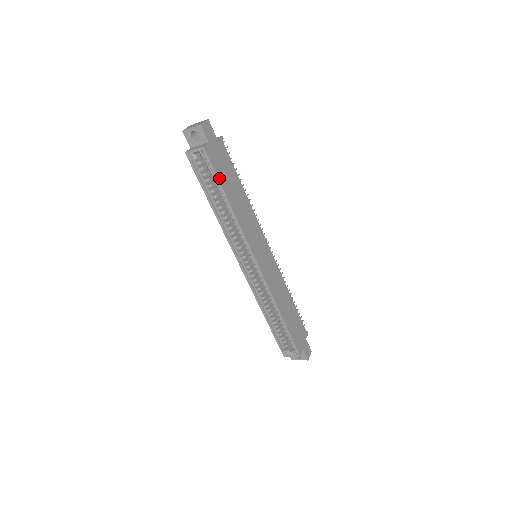
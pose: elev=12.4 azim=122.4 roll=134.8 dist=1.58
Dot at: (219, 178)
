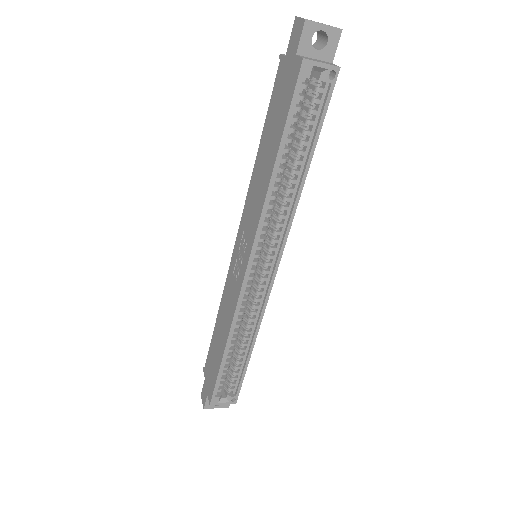
Dot at: (320, 126)
